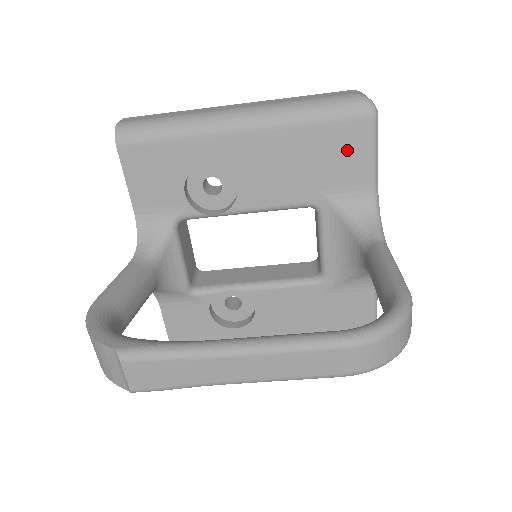
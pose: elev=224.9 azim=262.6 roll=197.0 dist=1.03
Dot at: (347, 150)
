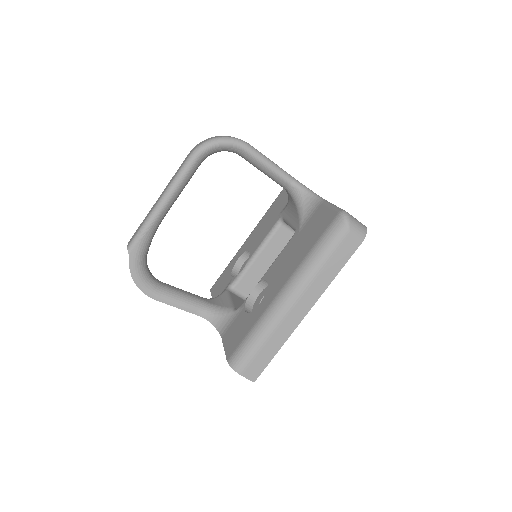
Dot at: (284, 197)
